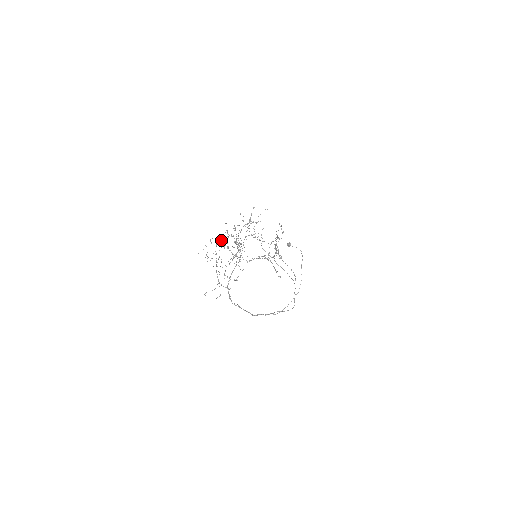
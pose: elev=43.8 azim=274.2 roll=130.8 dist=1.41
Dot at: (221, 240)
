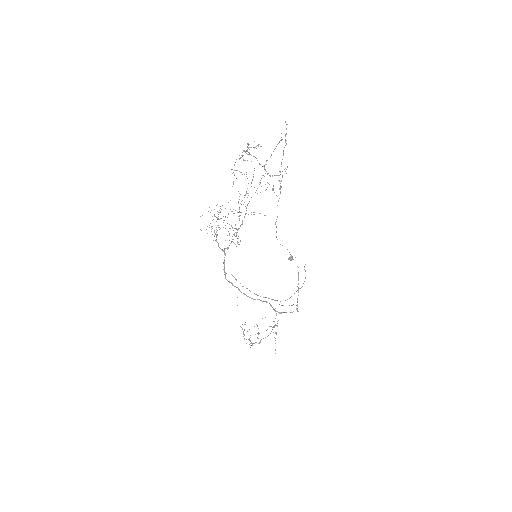
Dot at: (223, 222)
